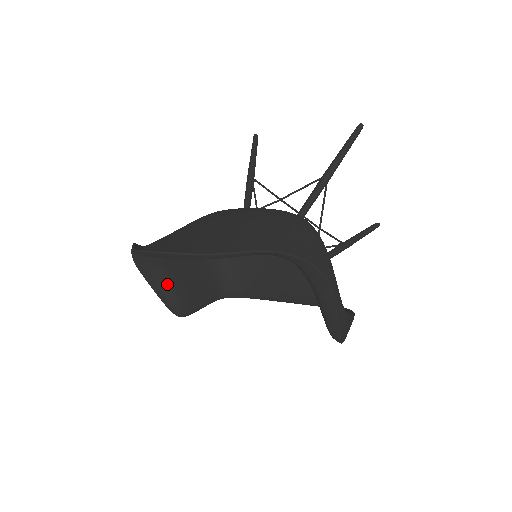
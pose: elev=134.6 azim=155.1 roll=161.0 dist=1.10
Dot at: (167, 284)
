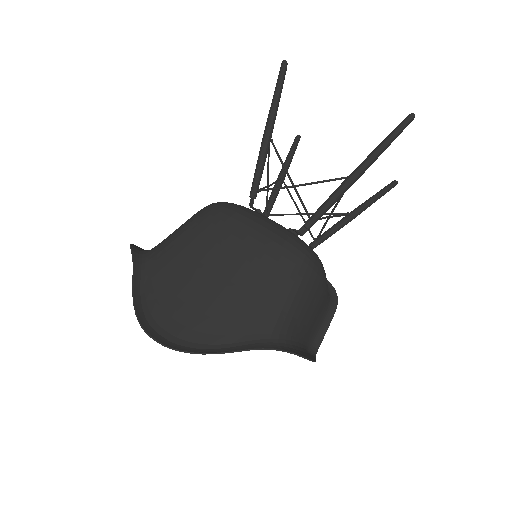
Dot at: occluded
